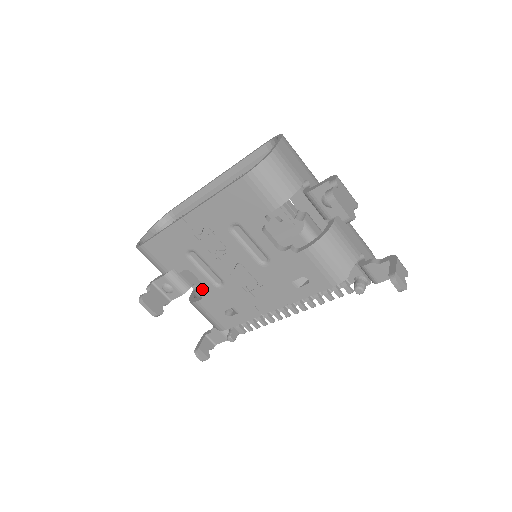
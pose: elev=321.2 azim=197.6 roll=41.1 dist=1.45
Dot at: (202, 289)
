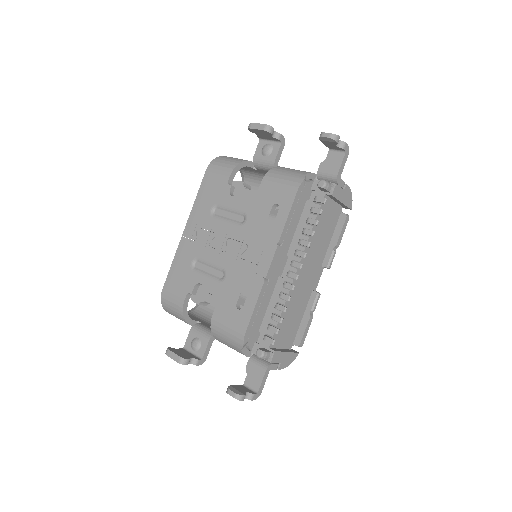
Dot at: occluded
